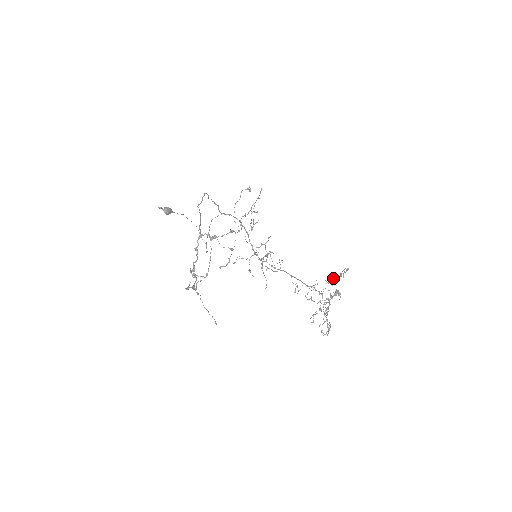
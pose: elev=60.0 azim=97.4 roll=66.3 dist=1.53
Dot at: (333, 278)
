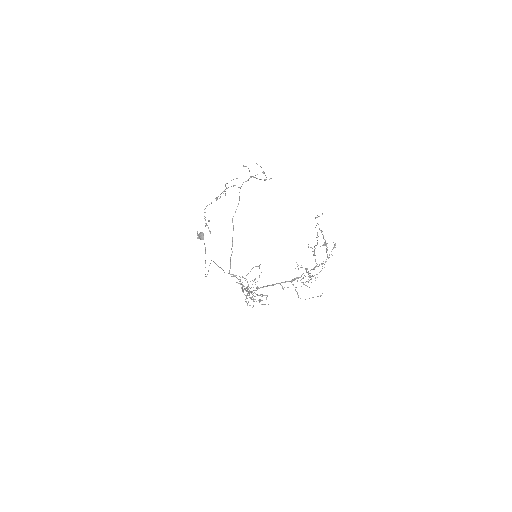
Dot at: (322, 245)
